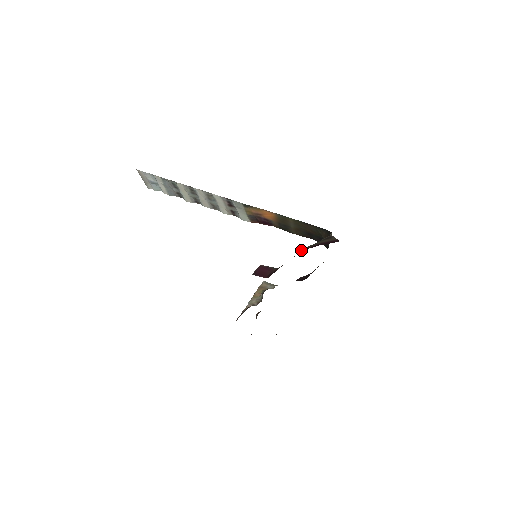
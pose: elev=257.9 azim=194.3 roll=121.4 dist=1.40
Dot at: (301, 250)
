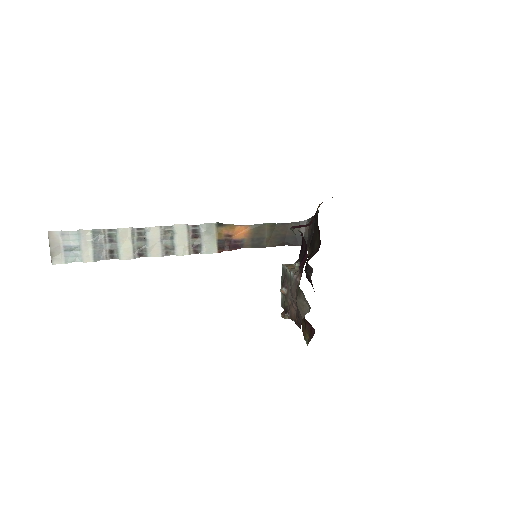
Dot at: occluded
